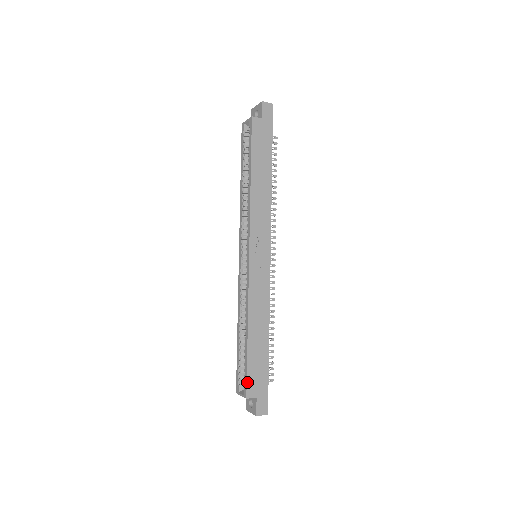
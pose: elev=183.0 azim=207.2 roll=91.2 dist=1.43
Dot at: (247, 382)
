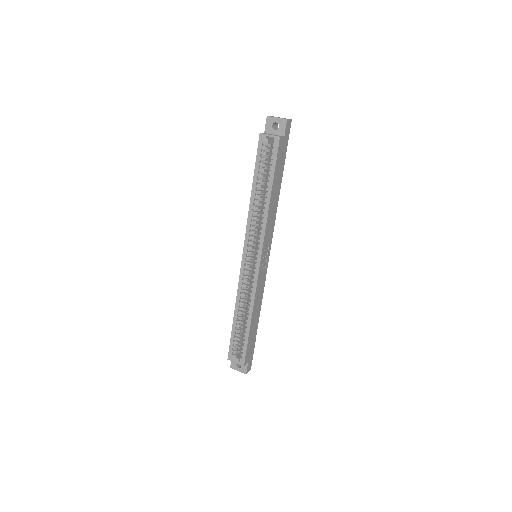
Dot at: (246, 355)
